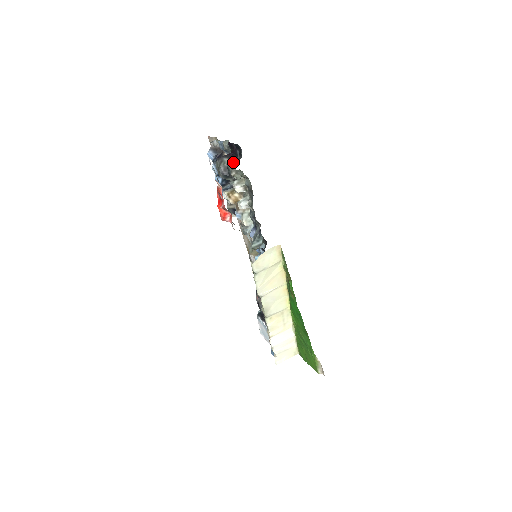
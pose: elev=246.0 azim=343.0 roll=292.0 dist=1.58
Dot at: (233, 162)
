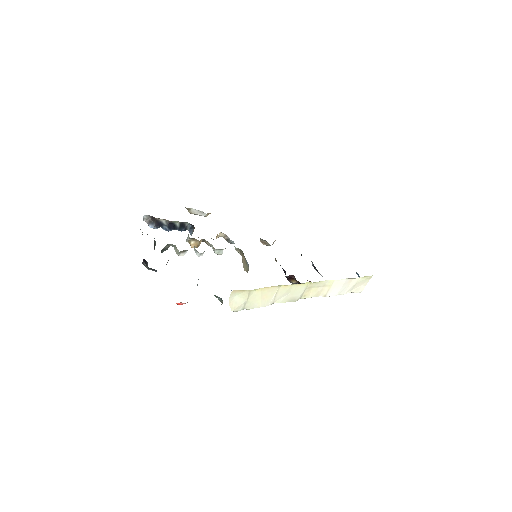
Dot at: occluded
